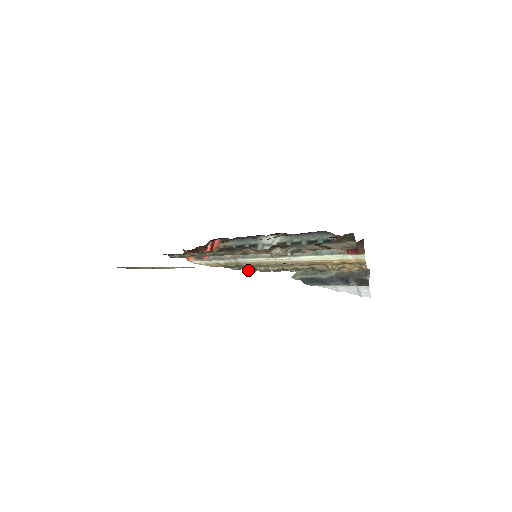
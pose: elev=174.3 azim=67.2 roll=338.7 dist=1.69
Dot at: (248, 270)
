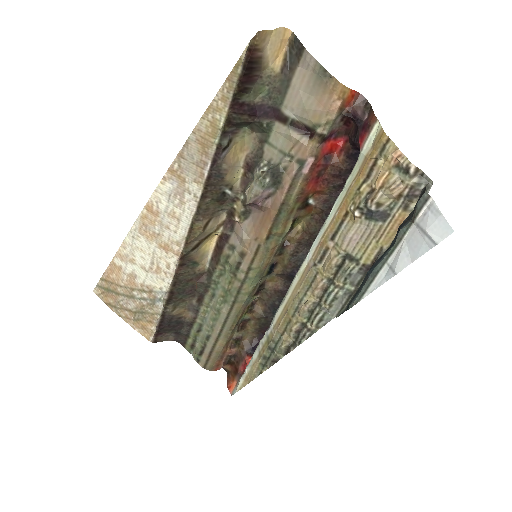
Dot at: (281, 346)
